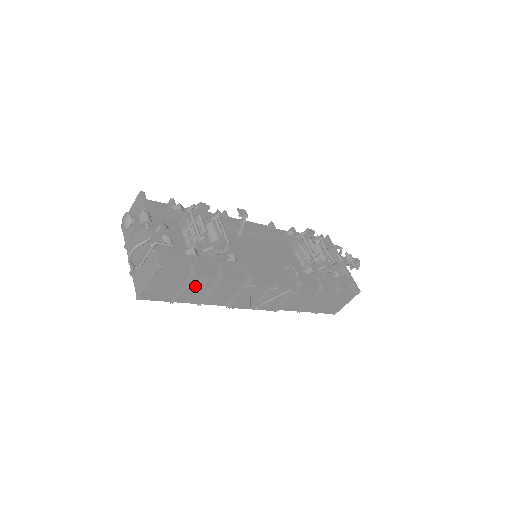
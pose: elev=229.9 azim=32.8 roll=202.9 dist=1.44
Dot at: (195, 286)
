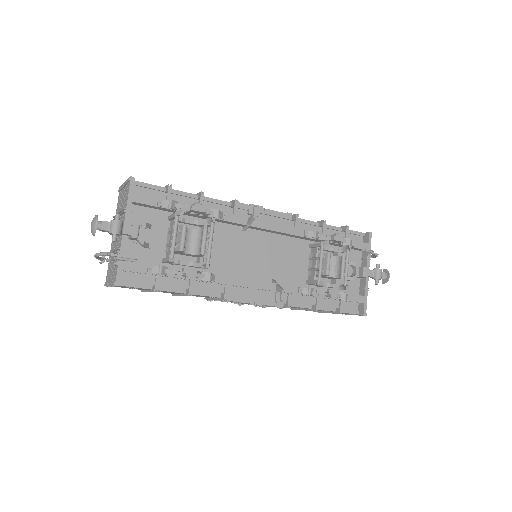
Dot at: (163, 291)
